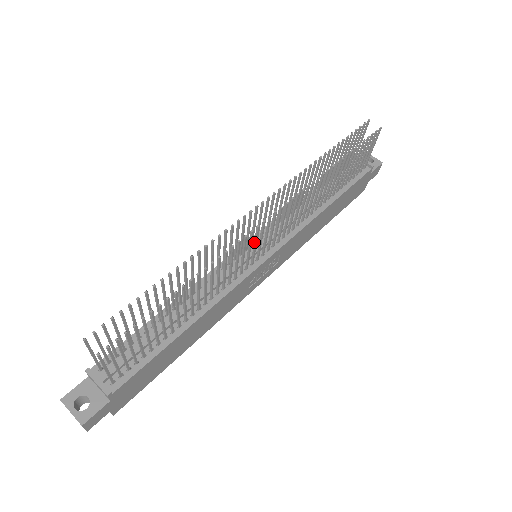
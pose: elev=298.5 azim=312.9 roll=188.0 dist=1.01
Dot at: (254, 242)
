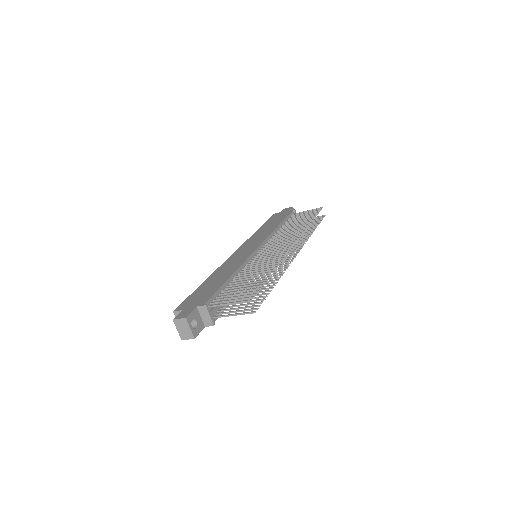
Dot at: occluded
